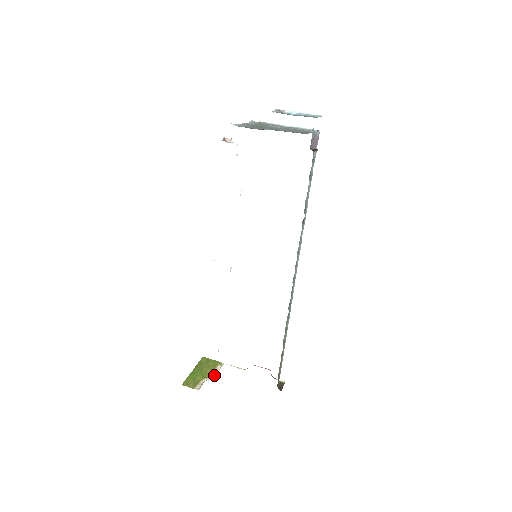
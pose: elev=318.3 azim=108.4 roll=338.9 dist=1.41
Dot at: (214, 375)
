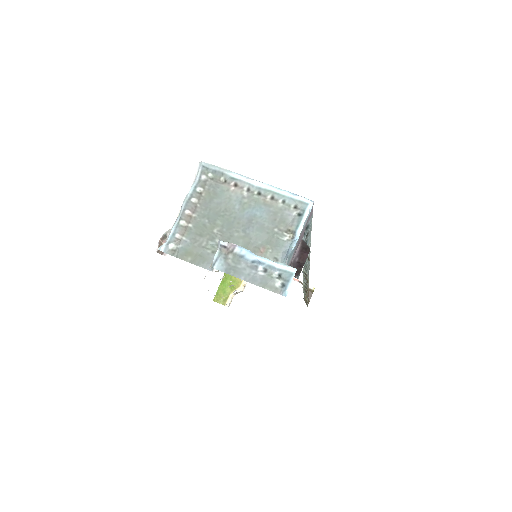
Dot at: (243, 284)
